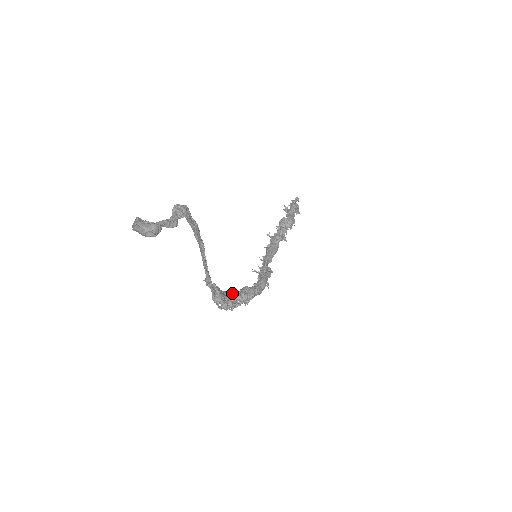
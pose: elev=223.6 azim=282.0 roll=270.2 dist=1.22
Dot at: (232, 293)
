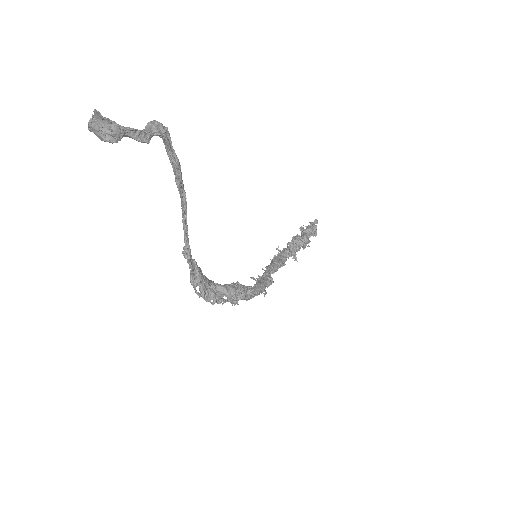
Dot at: (217, 284)
